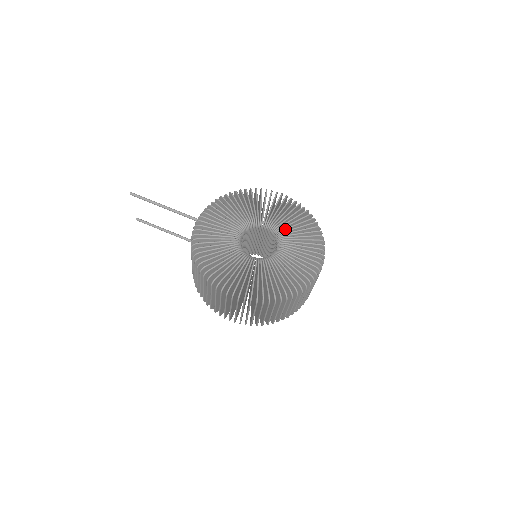
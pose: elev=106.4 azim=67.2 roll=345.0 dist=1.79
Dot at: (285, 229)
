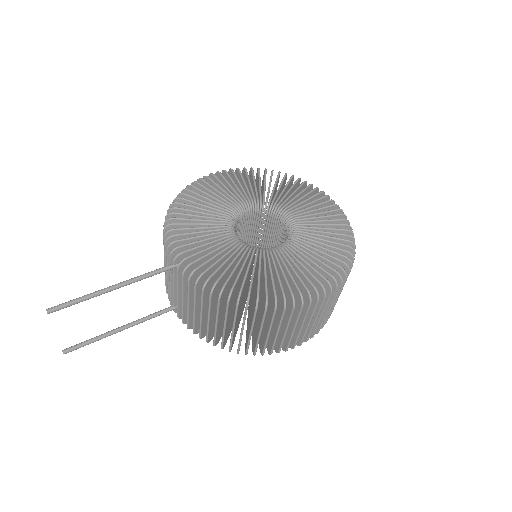
Dot at: (268, 197)
